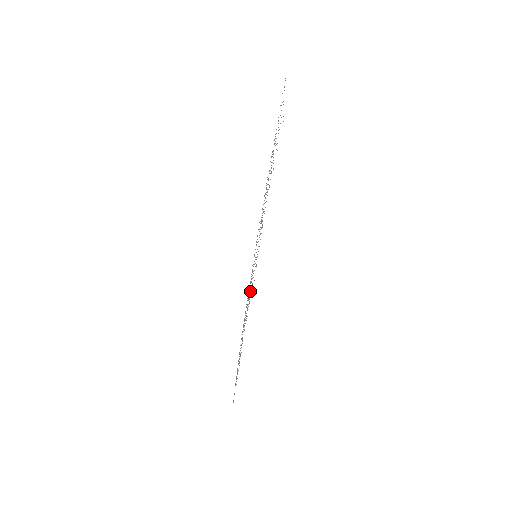
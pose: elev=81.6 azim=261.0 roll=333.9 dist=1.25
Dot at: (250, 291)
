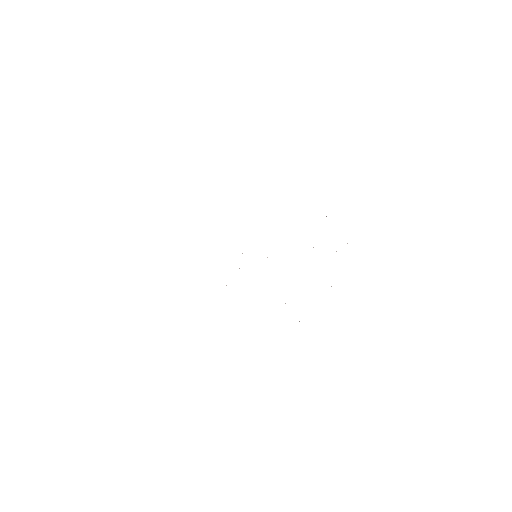
Dot at: occluded
